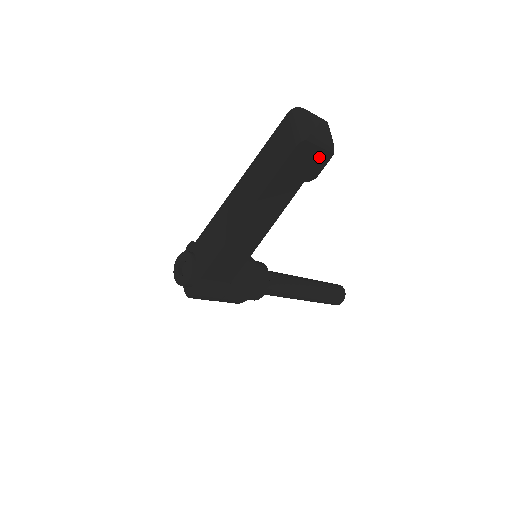
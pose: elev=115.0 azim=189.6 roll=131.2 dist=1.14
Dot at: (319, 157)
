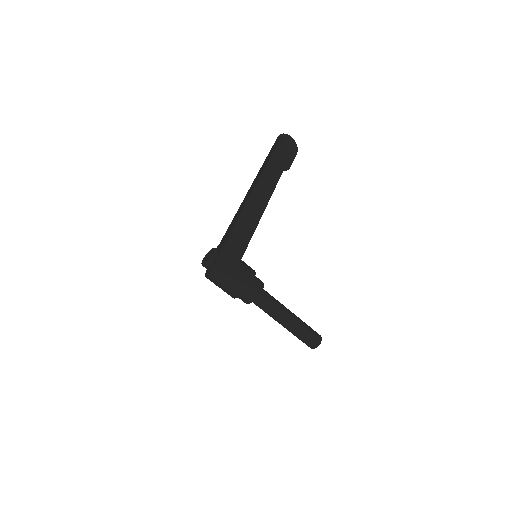
Dot at: (290, 152)
